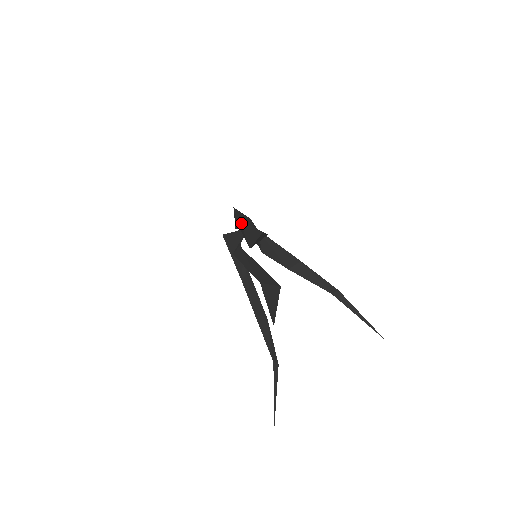
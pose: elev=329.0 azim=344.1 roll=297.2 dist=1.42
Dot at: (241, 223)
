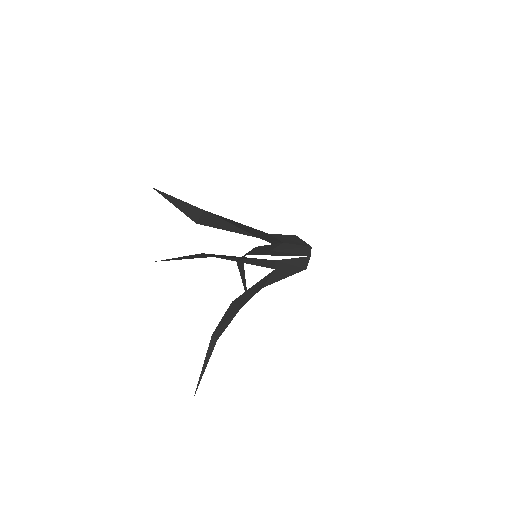
Dot at: occluded
